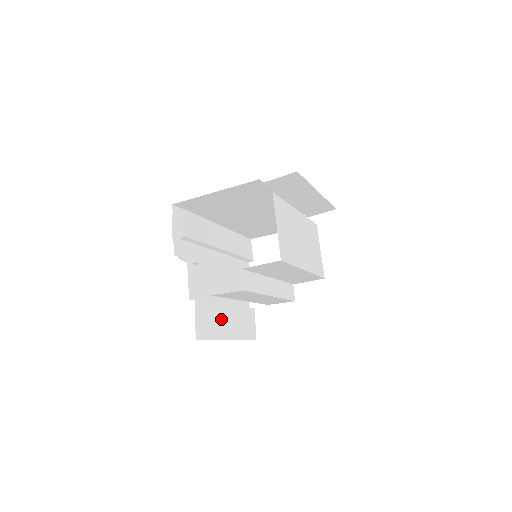
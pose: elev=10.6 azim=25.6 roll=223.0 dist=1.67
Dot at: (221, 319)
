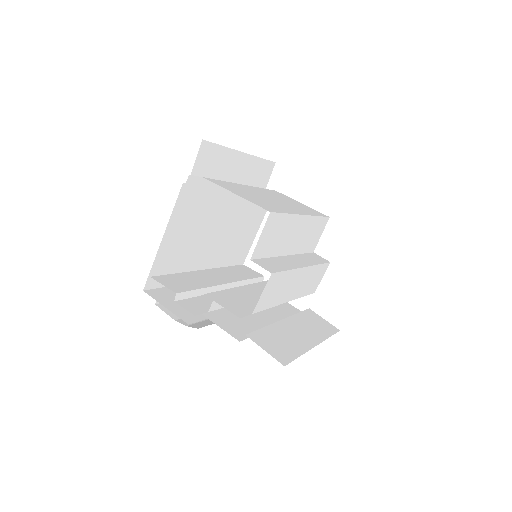
Dot at: (288, 335)
